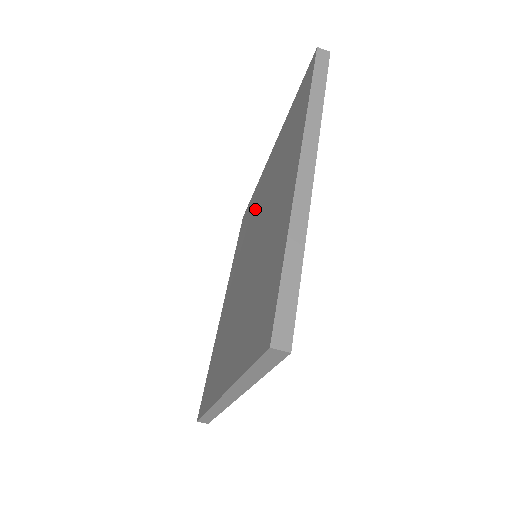
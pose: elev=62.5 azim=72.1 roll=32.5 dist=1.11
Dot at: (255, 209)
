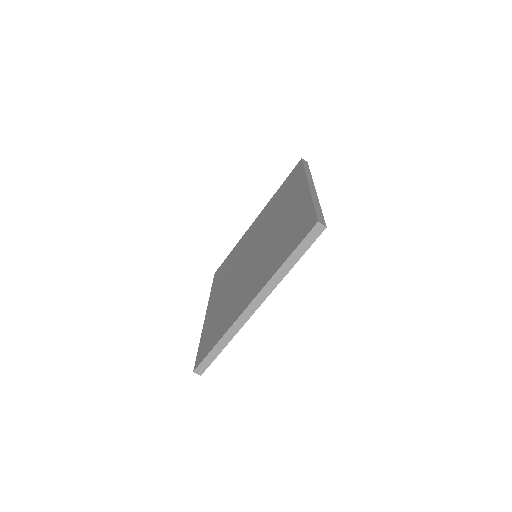
Dot at: (282, 209)
